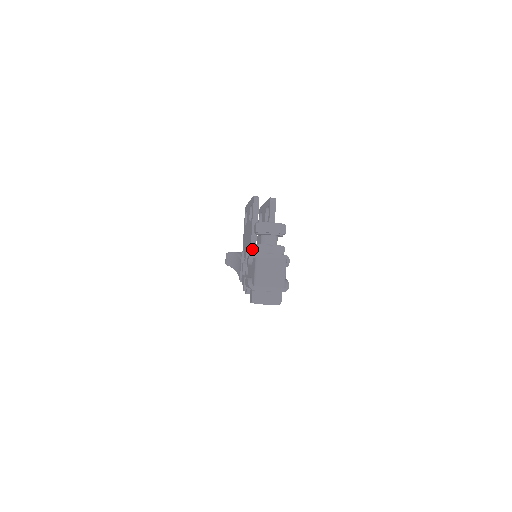
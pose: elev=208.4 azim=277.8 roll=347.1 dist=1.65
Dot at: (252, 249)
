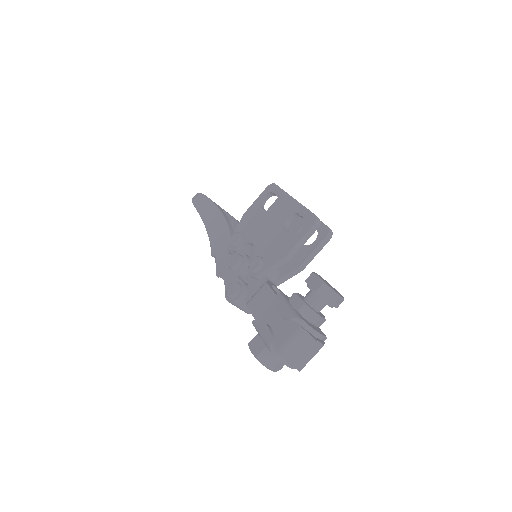
Dot at: (272, 268)
